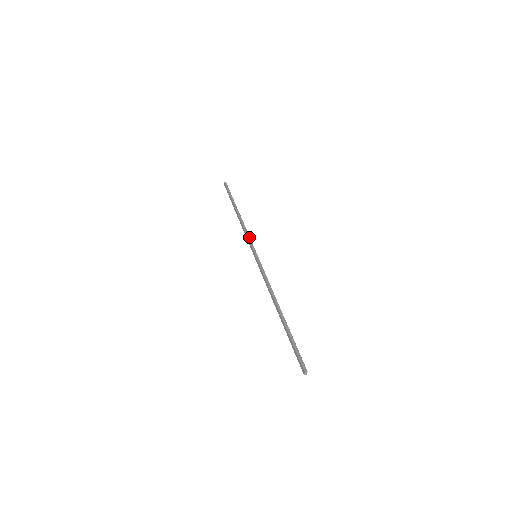
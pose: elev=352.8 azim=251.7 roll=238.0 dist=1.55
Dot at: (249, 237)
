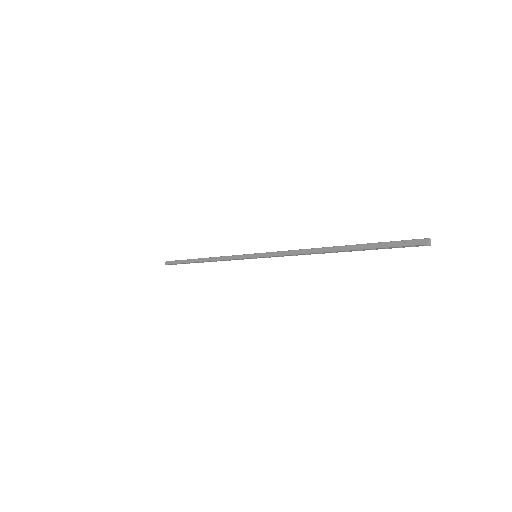
Dot at: (234, 256)
